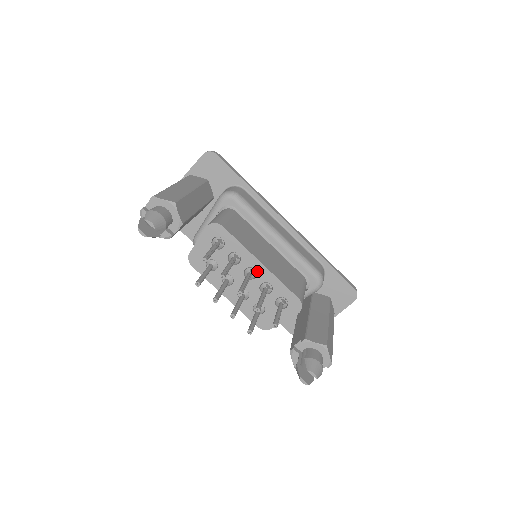
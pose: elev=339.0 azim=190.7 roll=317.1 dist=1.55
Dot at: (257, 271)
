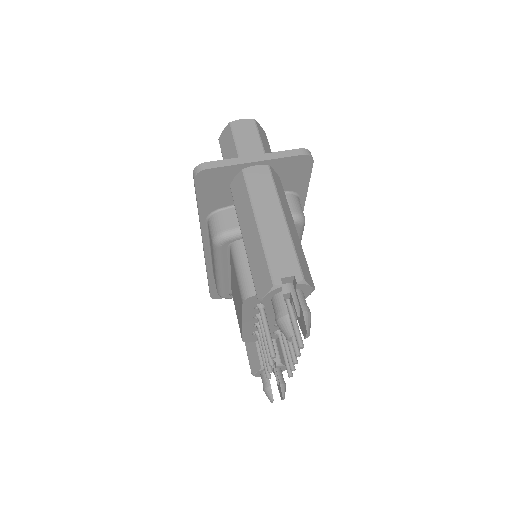
Dot at: occluded
